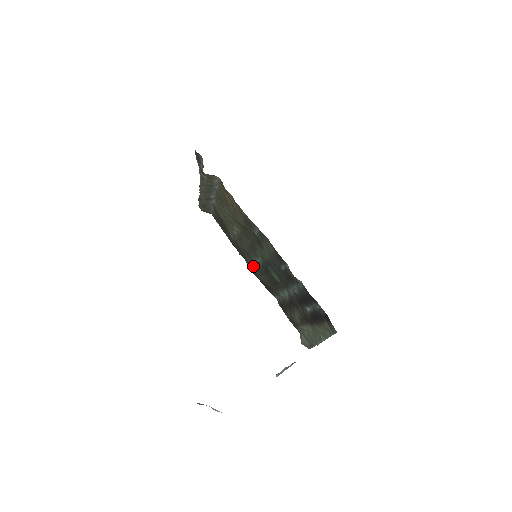
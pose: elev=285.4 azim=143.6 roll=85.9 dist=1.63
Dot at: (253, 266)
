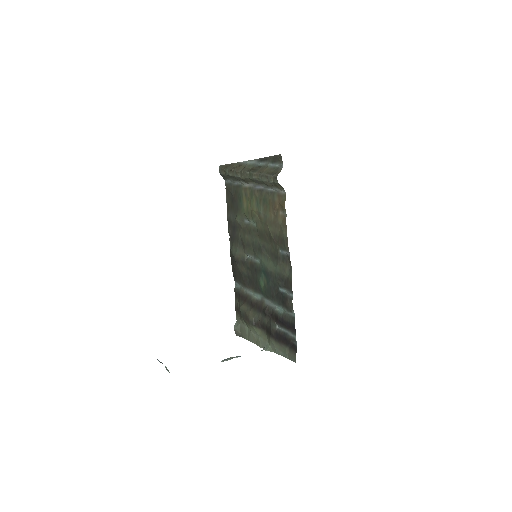
Dot at: (240, 253)
